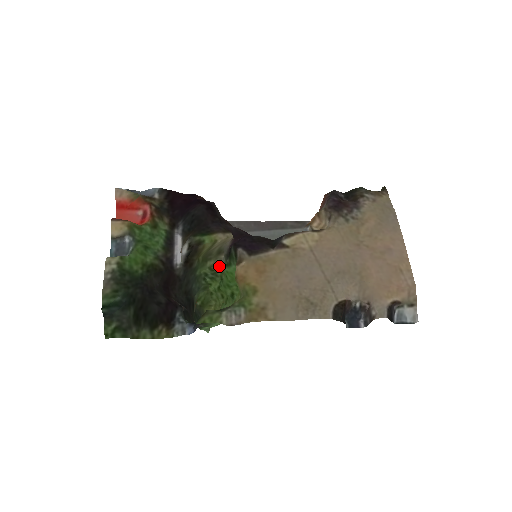
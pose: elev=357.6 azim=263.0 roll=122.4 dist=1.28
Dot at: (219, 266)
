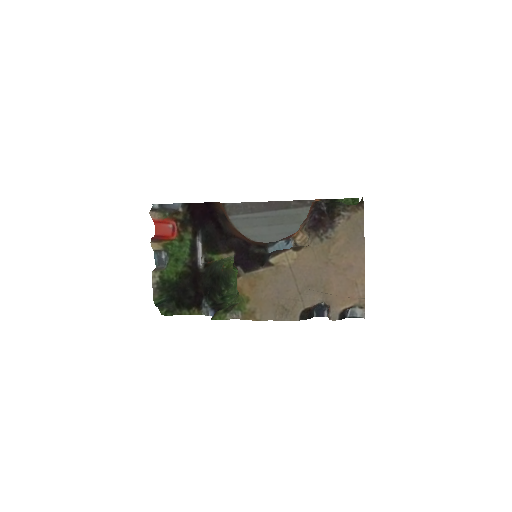
Dot at: (232, 258)
